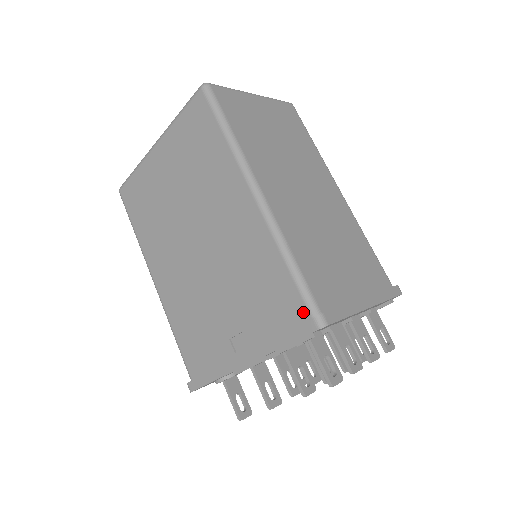
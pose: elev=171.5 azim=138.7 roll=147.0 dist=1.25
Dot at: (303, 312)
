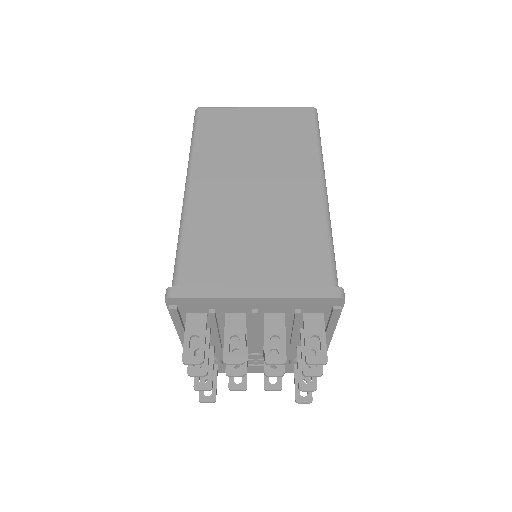
Dot at: occluded
